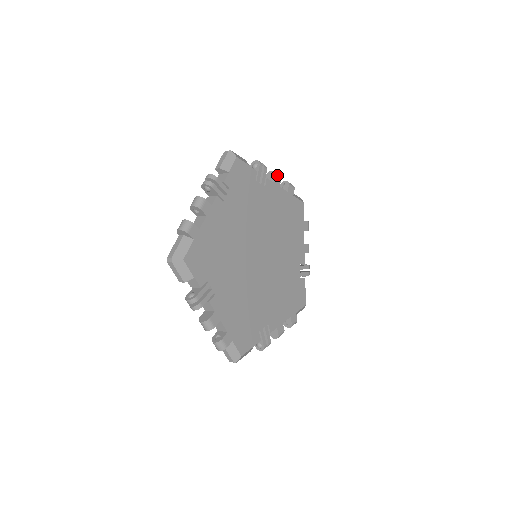
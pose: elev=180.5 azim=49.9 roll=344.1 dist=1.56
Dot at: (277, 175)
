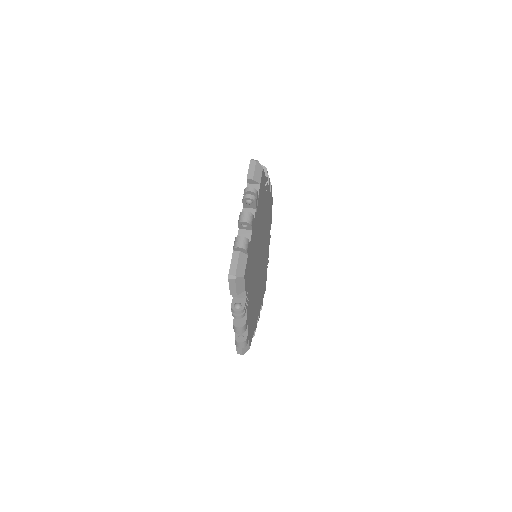
Dot at: (269, 178)
